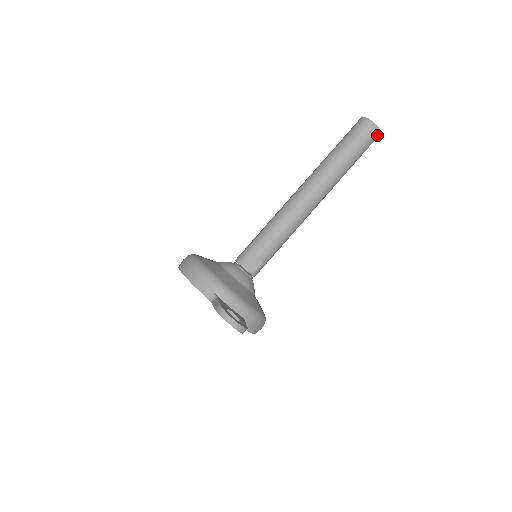
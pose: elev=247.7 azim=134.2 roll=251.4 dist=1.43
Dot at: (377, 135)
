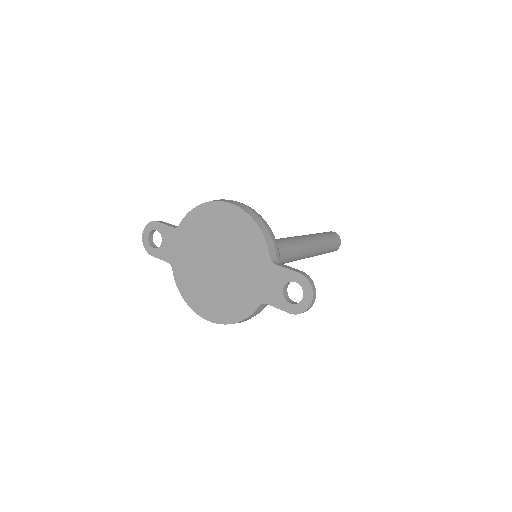
Dot at: occluded
